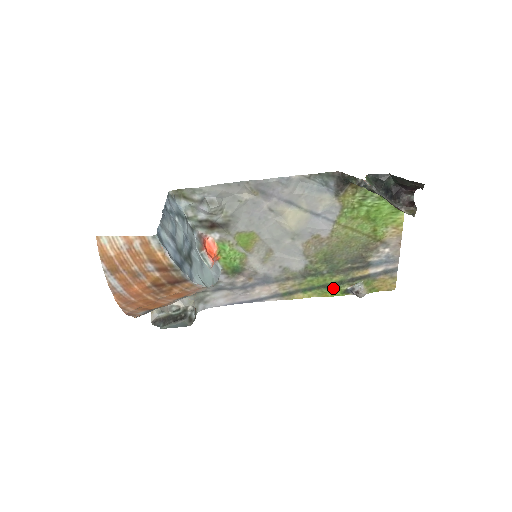
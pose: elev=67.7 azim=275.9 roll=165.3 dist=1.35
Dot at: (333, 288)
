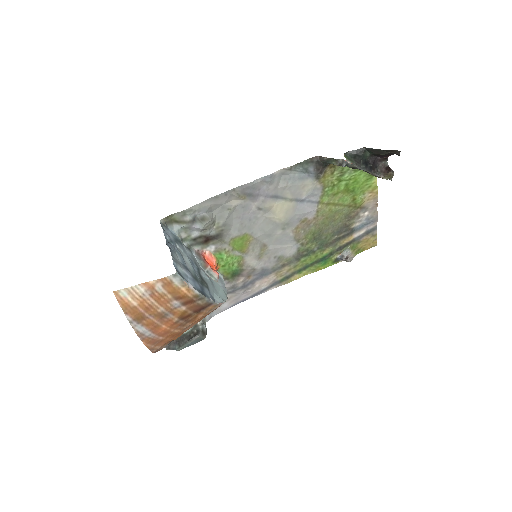
Dot at: (325, 261)
